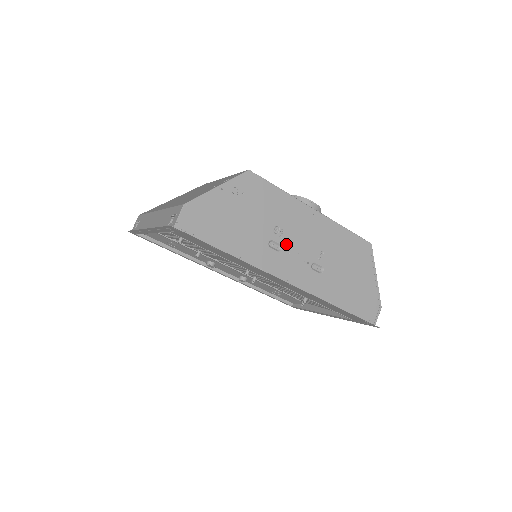
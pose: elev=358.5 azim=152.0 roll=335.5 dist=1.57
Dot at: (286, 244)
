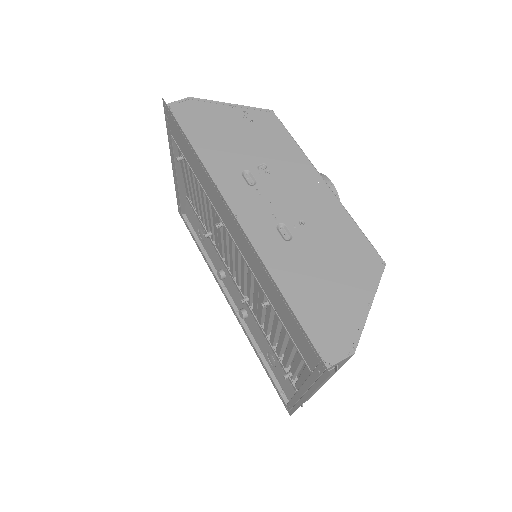
Dot at: (263, 185)
